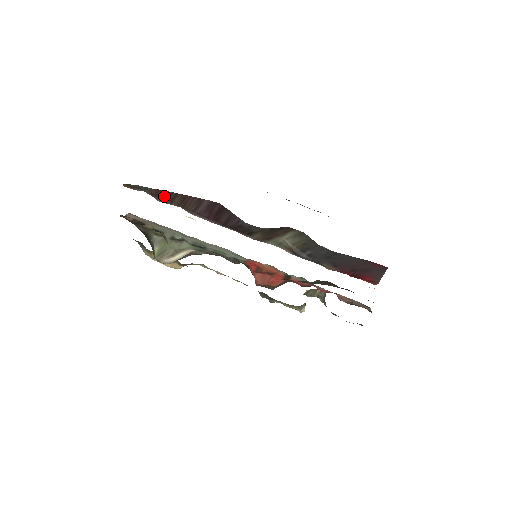
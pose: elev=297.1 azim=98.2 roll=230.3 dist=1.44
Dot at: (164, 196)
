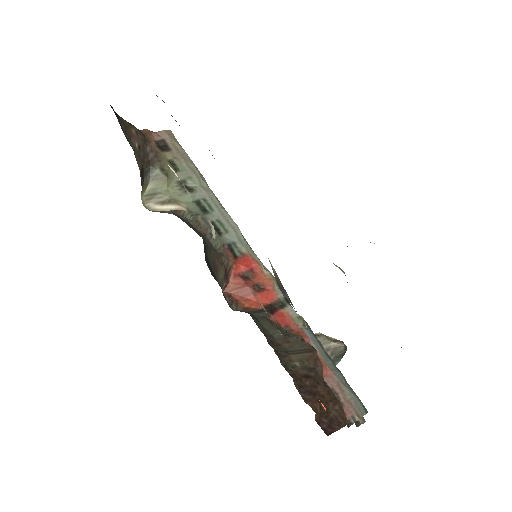
Dot at: occluded
